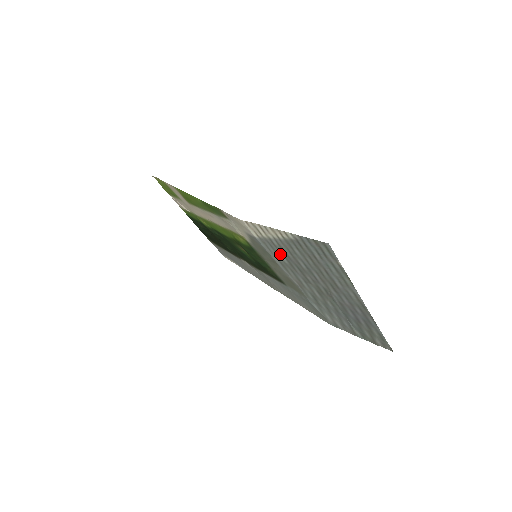
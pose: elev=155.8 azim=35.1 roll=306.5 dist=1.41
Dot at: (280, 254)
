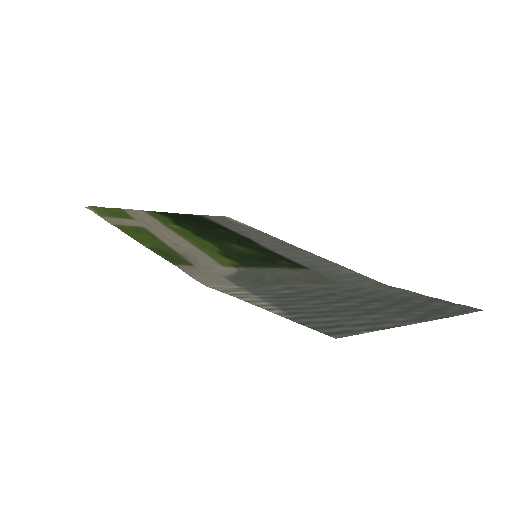
Dot at: (280, 292)
